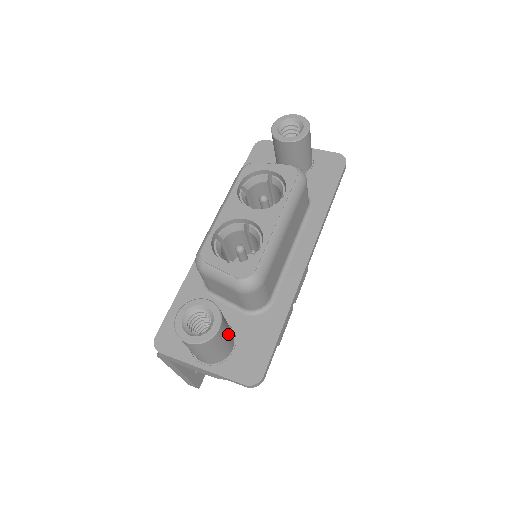
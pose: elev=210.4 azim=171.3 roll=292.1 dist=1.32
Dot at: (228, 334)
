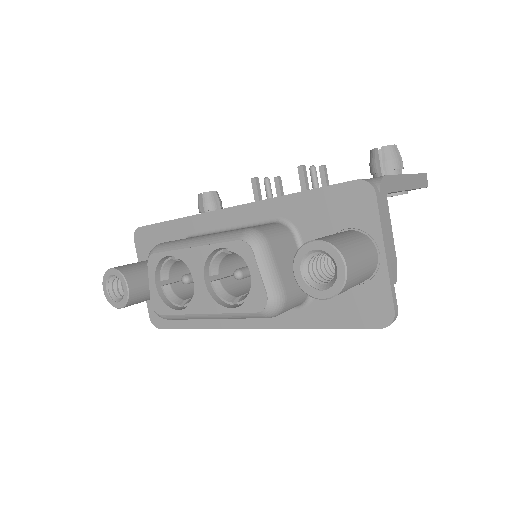
Dot at: occluded
